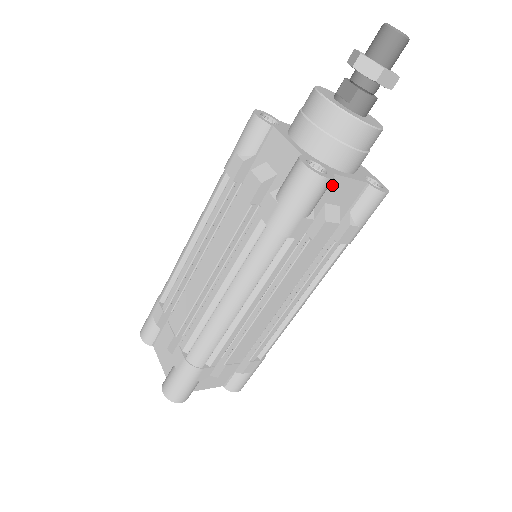
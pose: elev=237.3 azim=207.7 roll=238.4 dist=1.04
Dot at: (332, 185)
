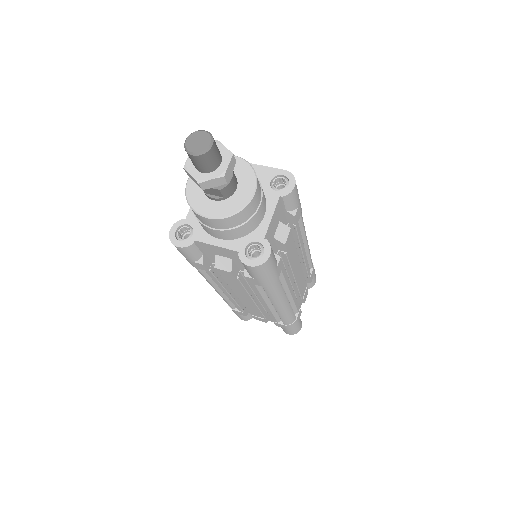
Dot at: (268, 235)
